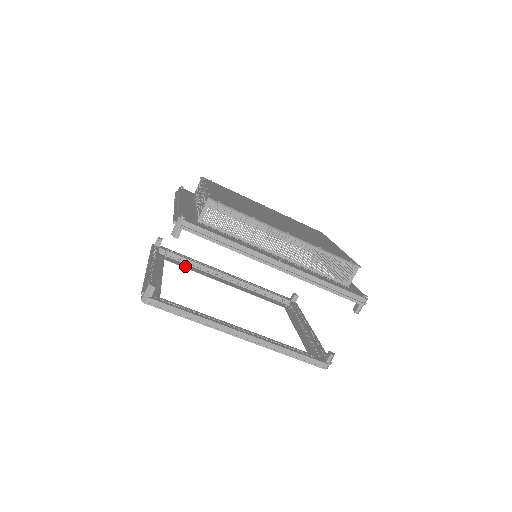
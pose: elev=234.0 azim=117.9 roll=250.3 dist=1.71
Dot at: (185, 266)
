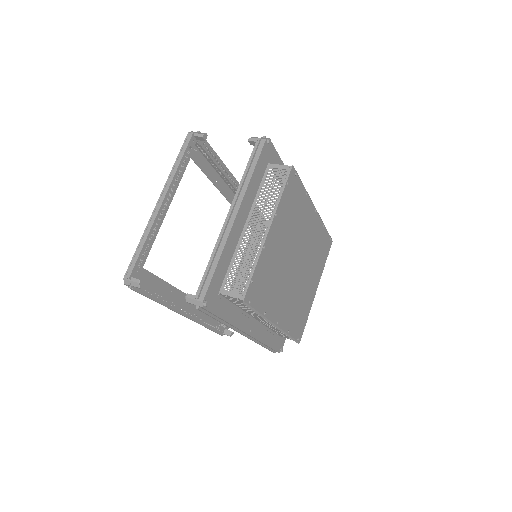
Dot at: (205, 168)
